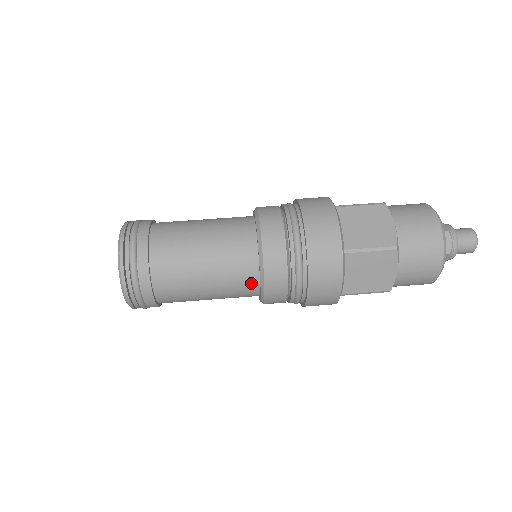
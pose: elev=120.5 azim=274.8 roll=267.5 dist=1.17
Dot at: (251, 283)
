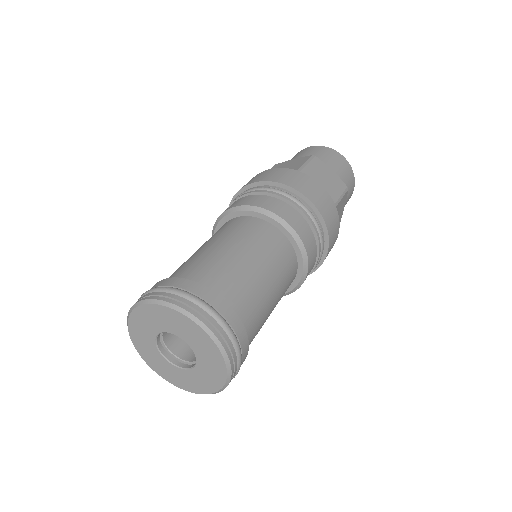
Dot at: (281, 240)
